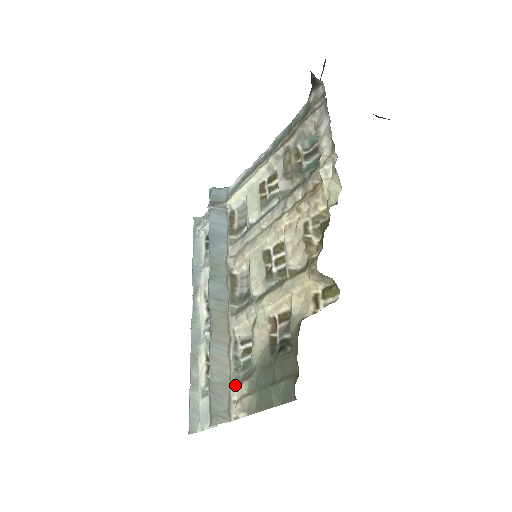
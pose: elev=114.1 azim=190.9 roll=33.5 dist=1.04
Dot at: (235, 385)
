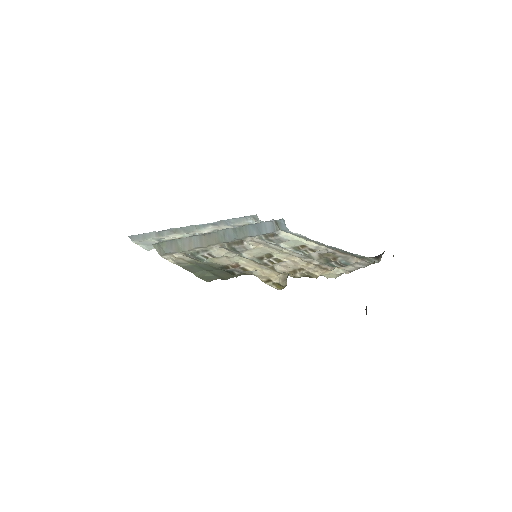
Dot at: (184, 254)
